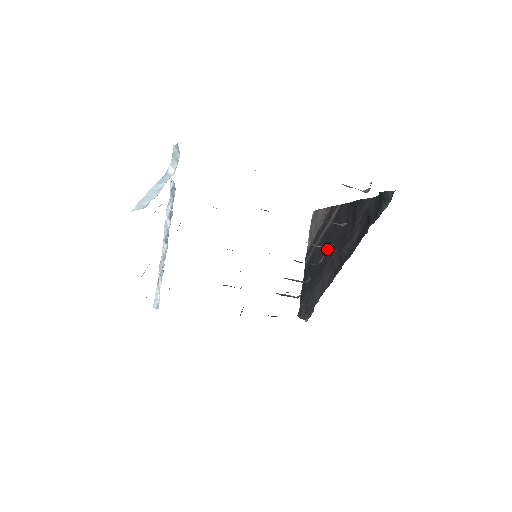
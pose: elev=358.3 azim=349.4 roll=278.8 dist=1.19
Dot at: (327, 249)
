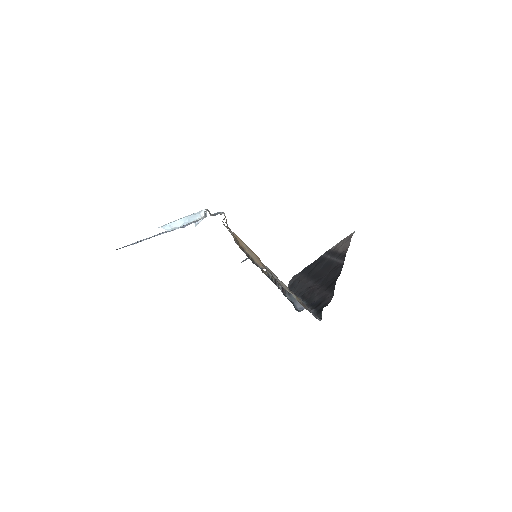
Dot at: (322, 273)
